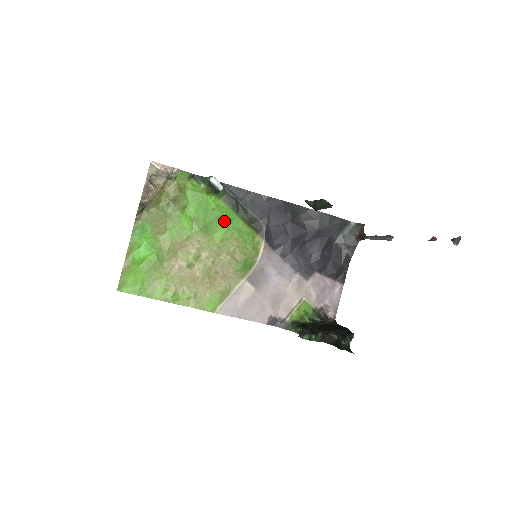
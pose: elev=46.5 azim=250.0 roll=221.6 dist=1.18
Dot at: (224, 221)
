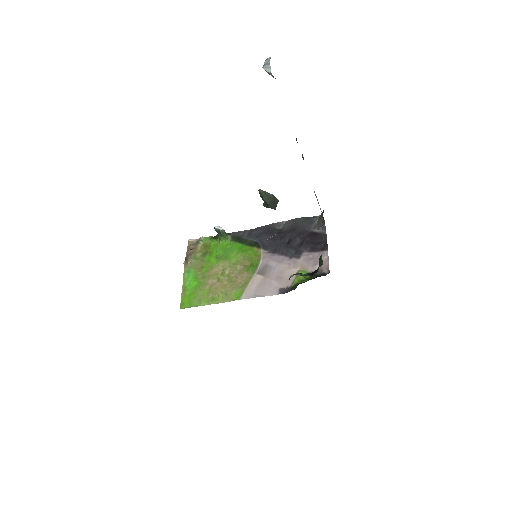
Dot at: (235, 250)
